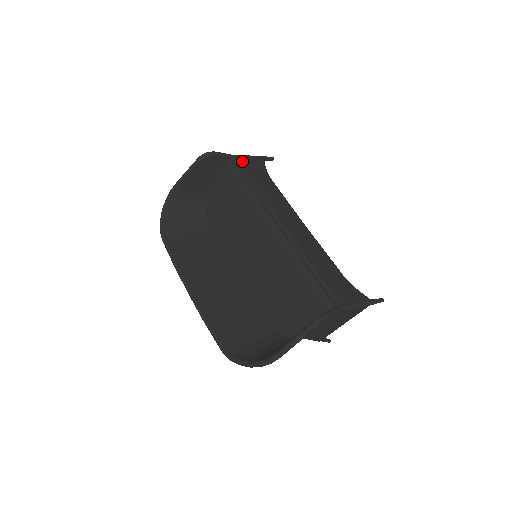
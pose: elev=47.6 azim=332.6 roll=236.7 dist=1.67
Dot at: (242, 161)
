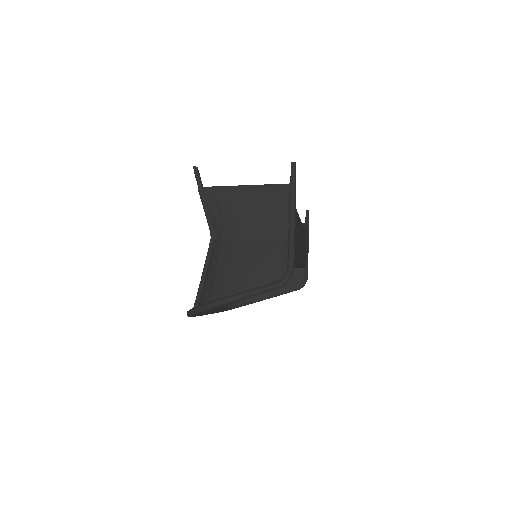
Dot at: occluded
